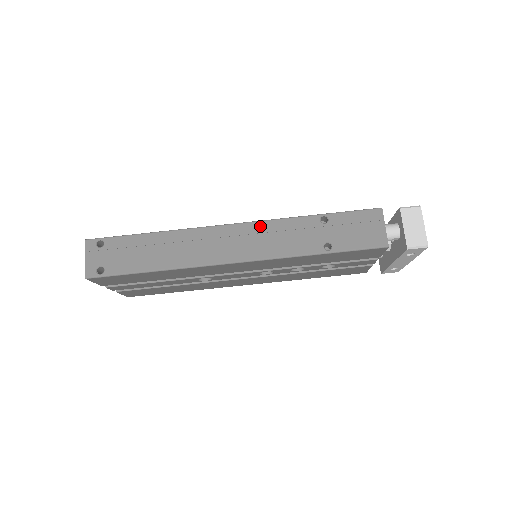
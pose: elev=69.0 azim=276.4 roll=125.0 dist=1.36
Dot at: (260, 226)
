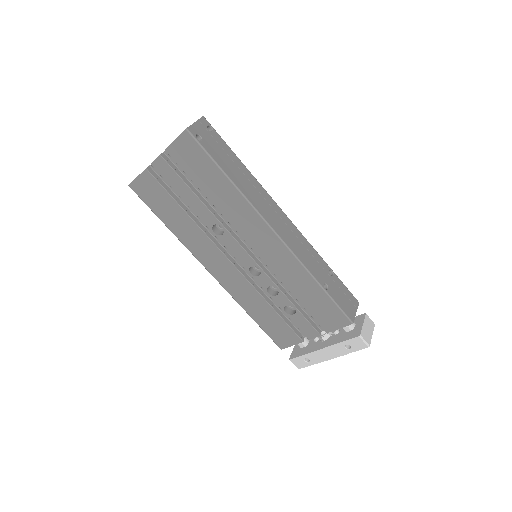
Dot at: (300, 235)
